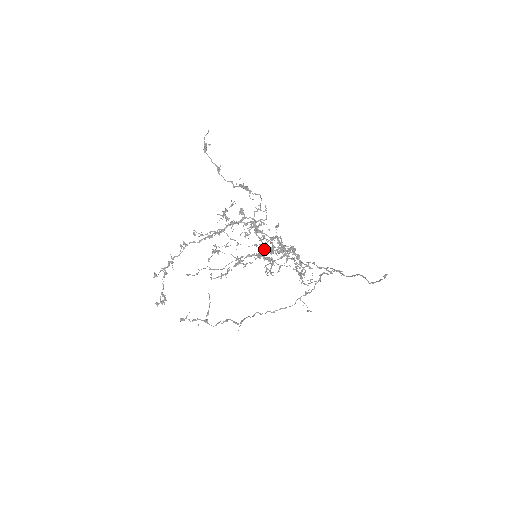
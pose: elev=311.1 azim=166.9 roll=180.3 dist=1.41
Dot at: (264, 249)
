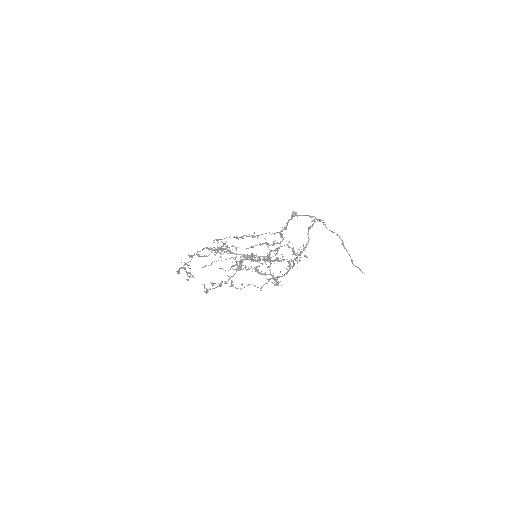
Dot at: occluded
